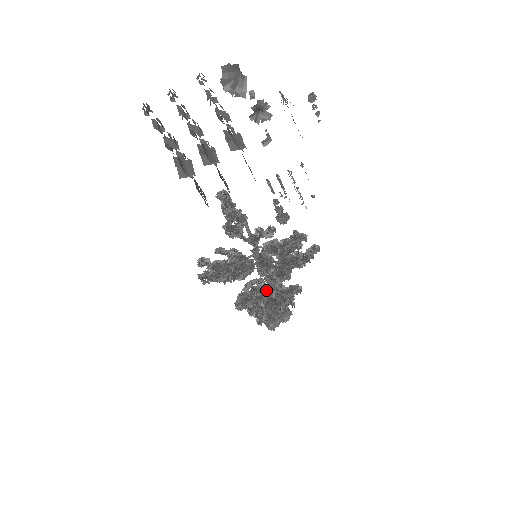
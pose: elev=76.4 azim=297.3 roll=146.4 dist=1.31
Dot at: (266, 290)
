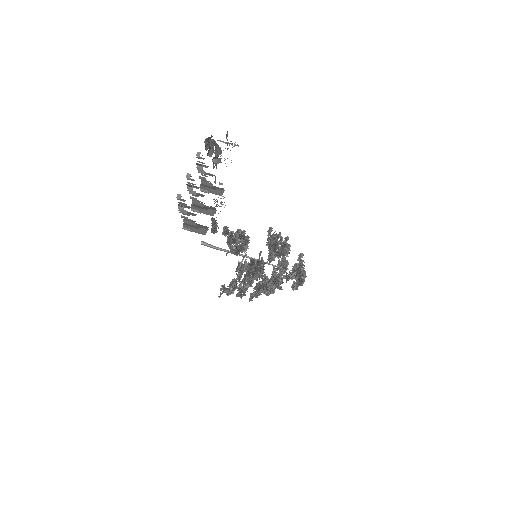
Dot at: (286, 268)
